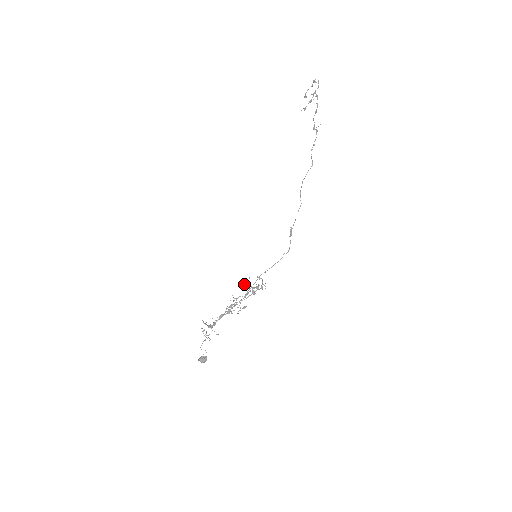
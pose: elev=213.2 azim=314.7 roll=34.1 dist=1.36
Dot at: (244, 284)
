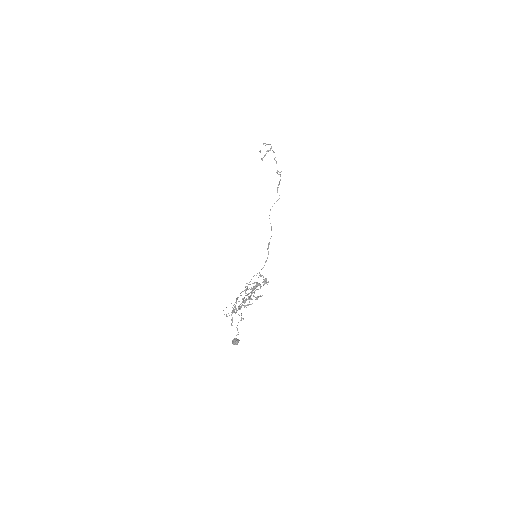
Dot at: occluded
